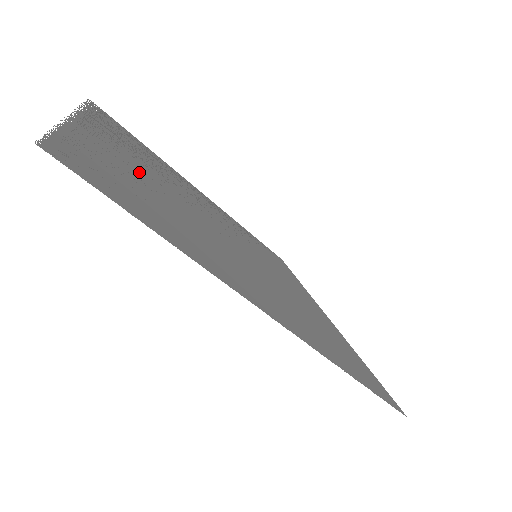
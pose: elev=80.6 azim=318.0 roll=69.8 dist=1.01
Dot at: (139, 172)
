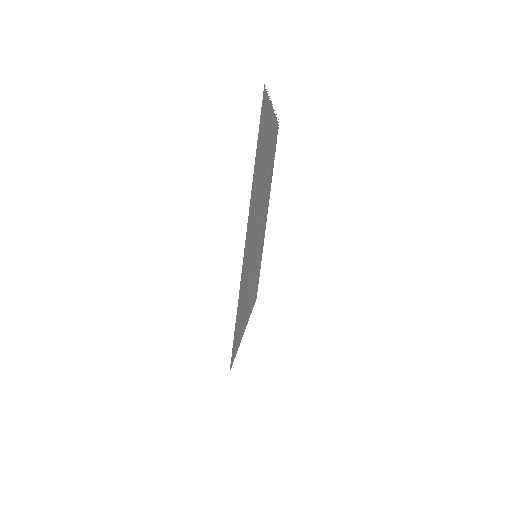
Dot at: (266, 153)
